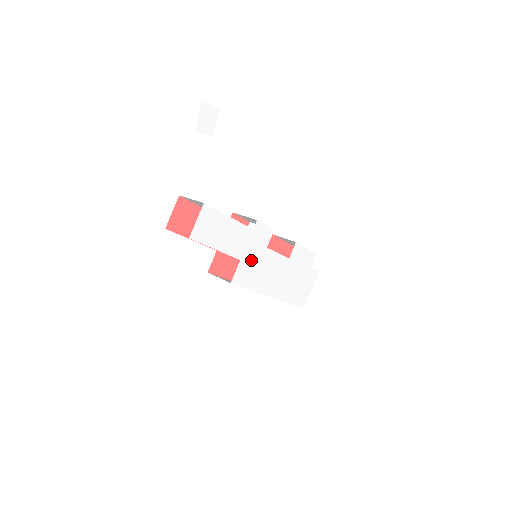
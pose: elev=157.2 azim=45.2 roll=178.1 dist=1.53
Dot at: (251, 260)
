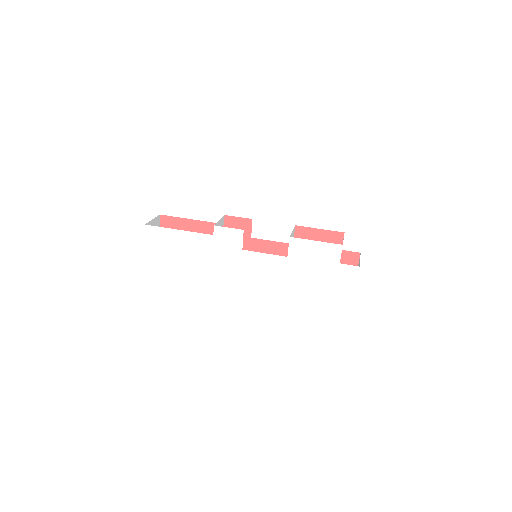
Dot at: (227, 264)
